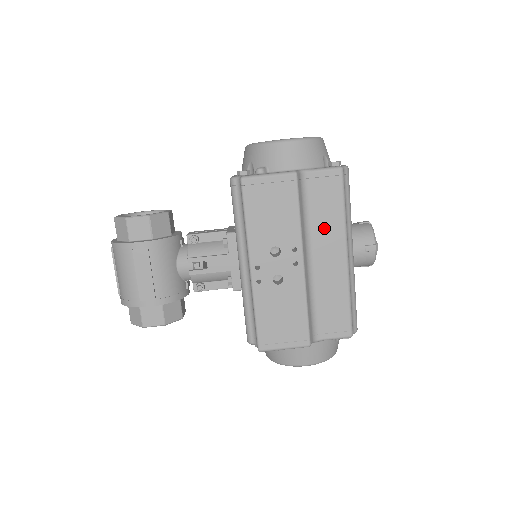
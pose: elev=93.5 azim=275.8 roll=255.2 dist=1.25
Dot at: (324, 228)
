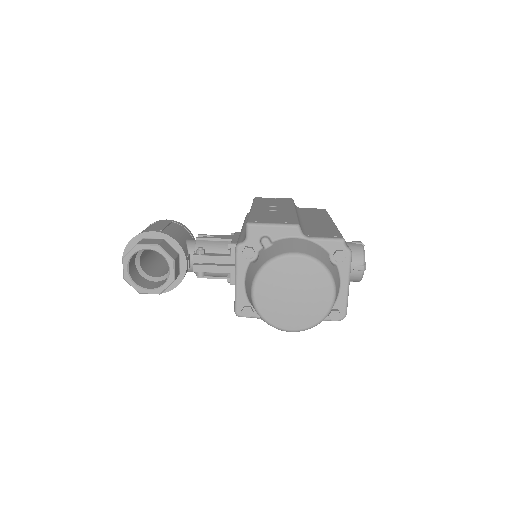
Dot at: (313, 216)
